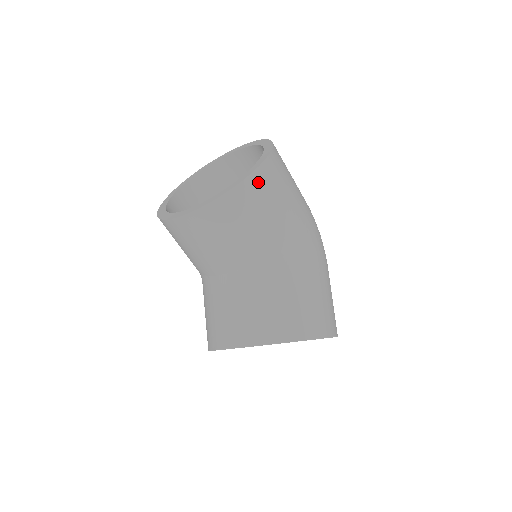
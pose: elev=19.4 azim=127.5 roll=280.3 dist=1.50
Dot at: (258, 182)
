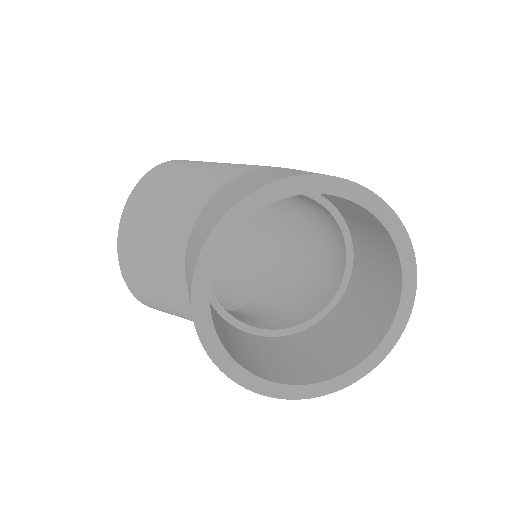
Dot at: (164, 168)
